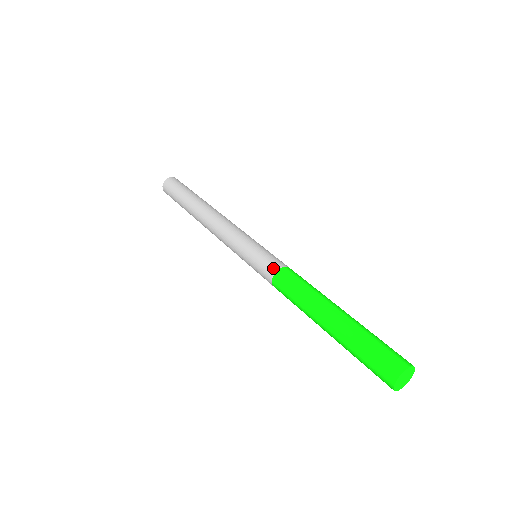
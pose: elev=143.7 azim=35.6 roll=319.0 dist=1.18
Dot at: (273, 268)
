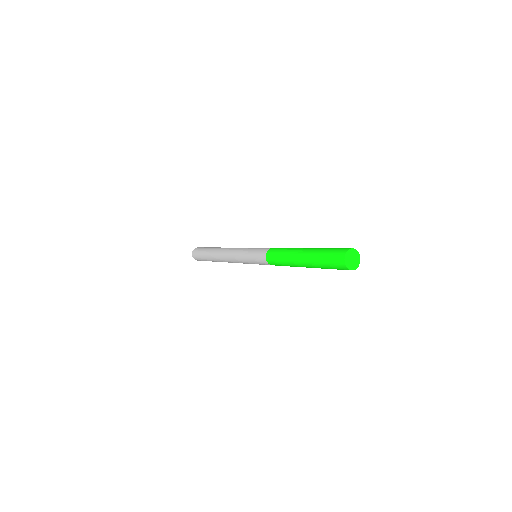
Dot at: (264, 252)
